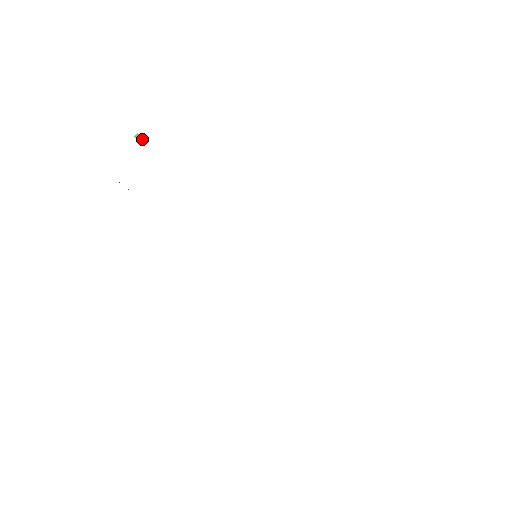
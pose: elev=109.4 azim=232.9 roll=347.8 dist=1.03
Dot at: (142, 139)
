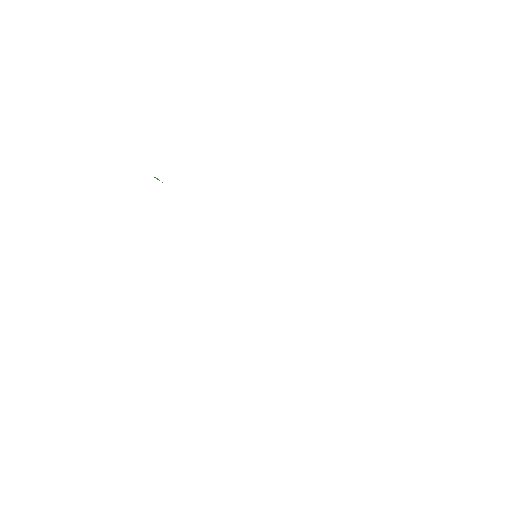
Dot at: occluded
